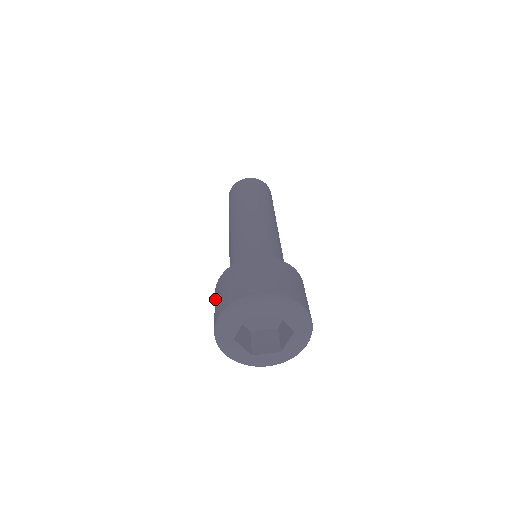
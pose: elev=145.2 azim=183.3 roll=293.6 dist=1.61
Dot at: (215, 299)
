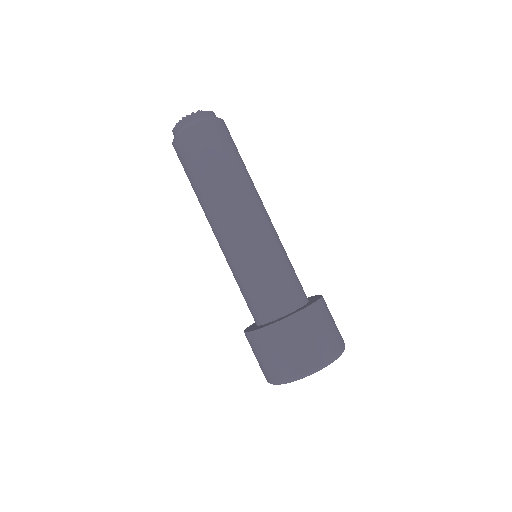
Dot at: occluded
